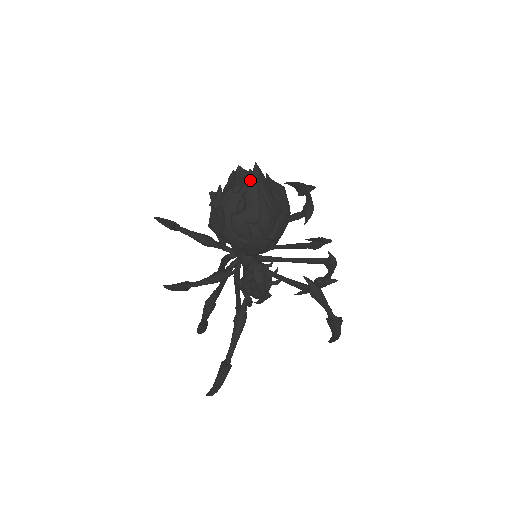
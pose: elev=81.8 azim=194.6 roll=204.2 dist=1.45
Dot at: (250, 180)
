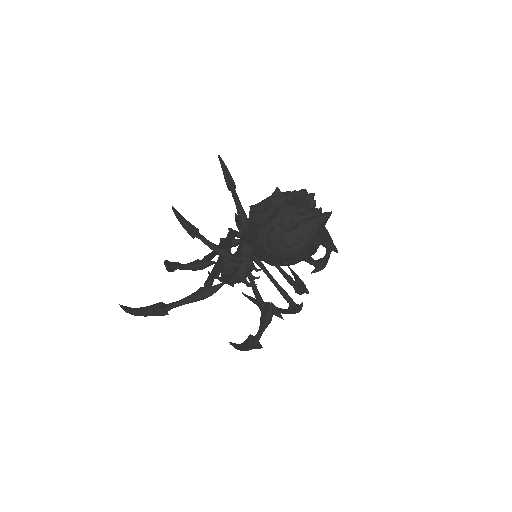
Dot at: (316, 218)
